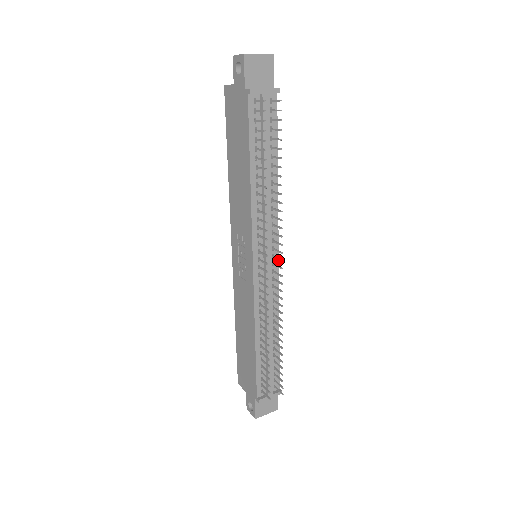
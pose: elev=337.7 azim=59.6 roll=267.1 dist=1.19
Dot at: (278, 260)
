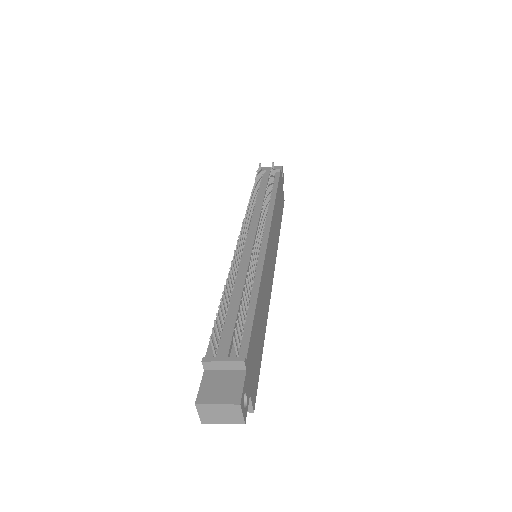
Dot at: (268, 240)
